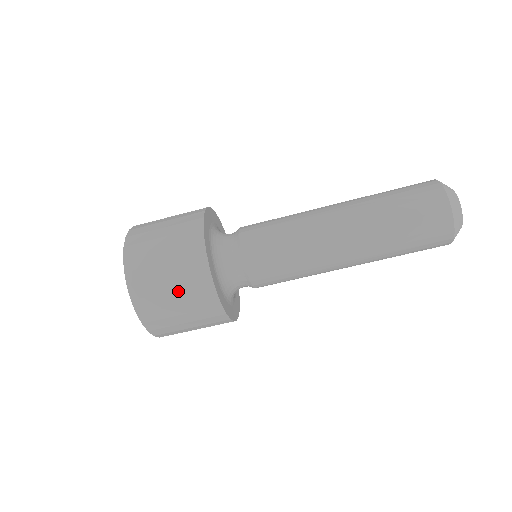
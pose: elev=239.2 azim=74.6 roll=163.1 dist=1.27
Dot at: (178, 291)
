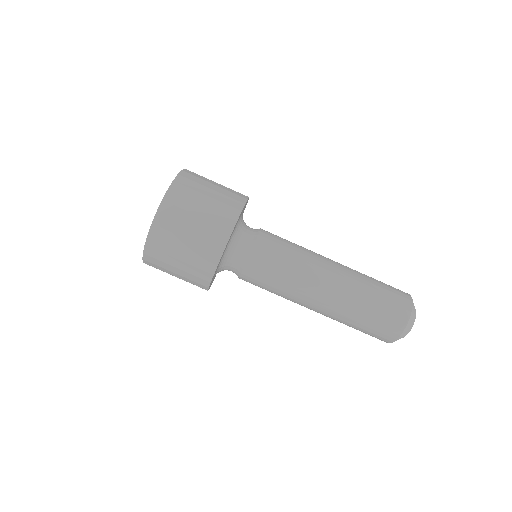
Dot at: (219, 187)
